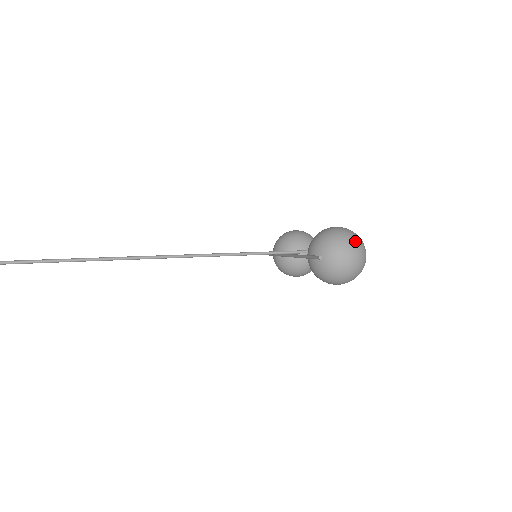
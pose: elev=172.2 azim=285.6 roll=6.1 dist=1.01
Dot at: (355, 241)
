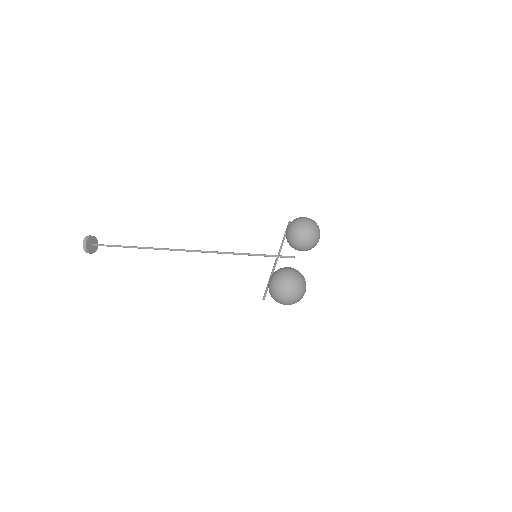
Dot at: (287, 293)
